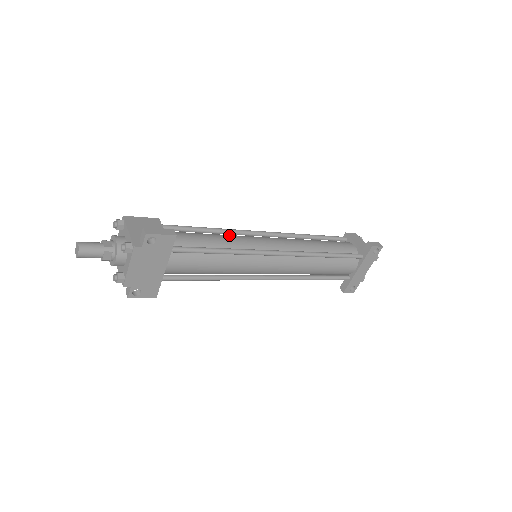
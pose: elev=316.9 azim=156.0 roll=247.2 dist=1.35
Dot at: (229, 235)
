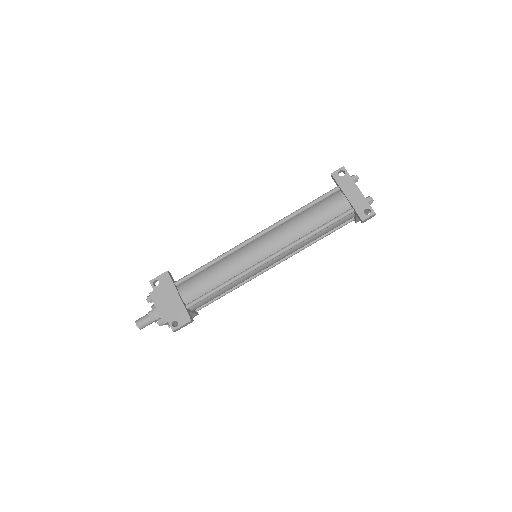
Dot at: occluded
